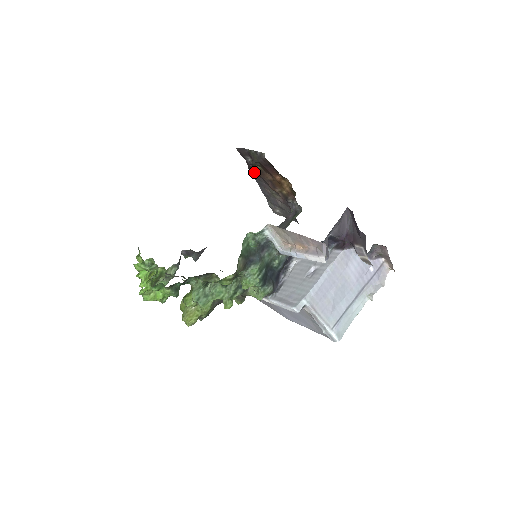
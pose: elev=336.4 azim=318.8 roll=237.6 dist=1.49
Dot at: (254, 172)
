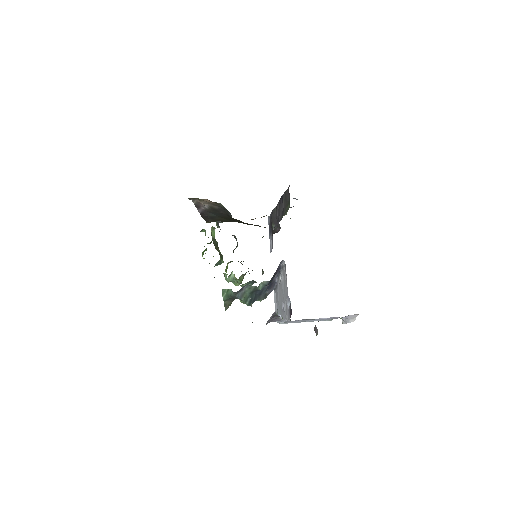
Dot at: occluded
